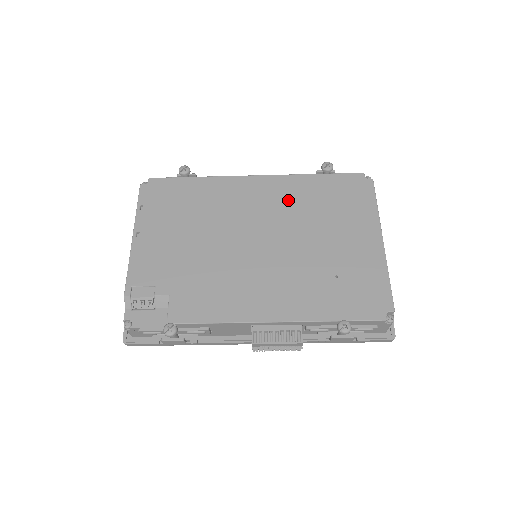
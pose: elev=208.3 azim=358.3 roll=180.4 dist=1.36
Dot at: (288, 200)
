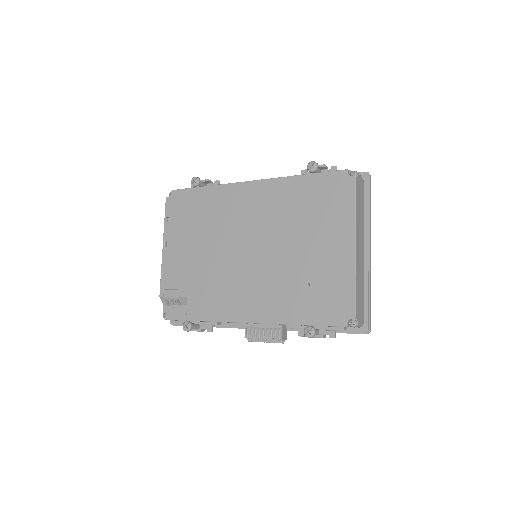
Dot at: (276, 206)
